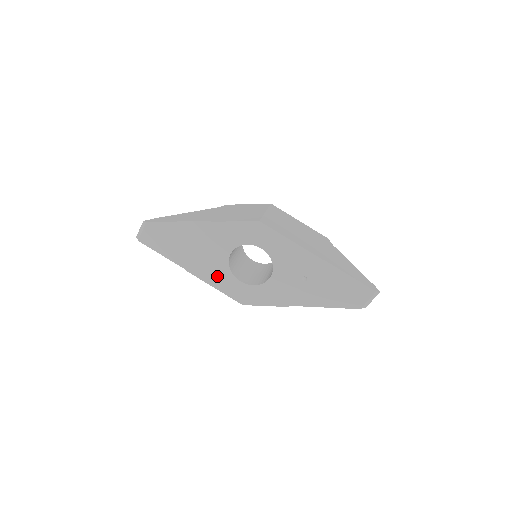
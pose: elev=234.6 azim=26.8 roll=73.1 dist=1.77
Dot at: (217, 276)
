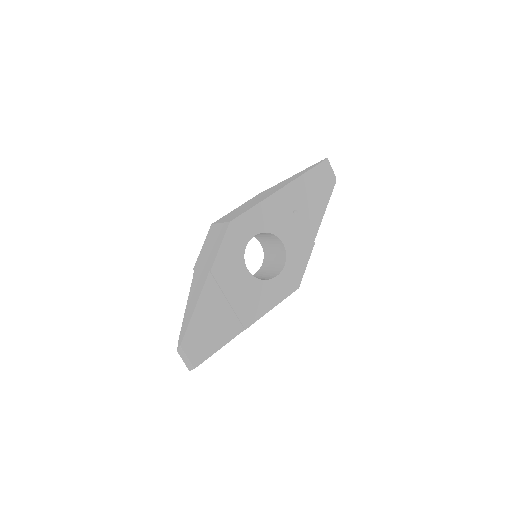
Dot at: (263, 298)
